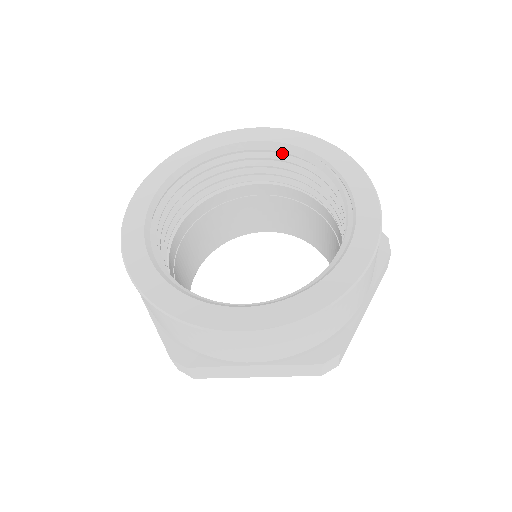
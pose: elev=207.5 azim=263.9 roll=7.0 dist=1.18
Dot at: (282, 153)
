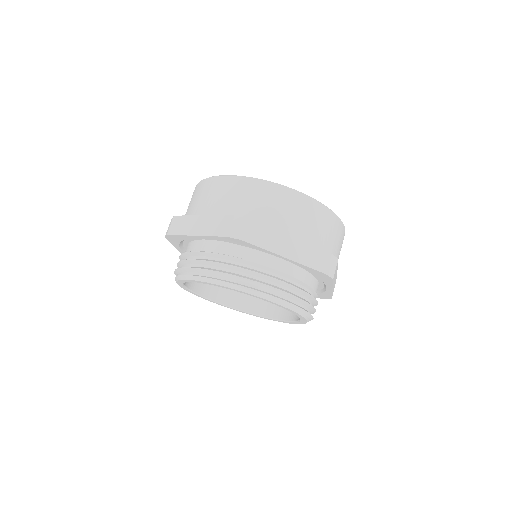
Dot at: occluded
